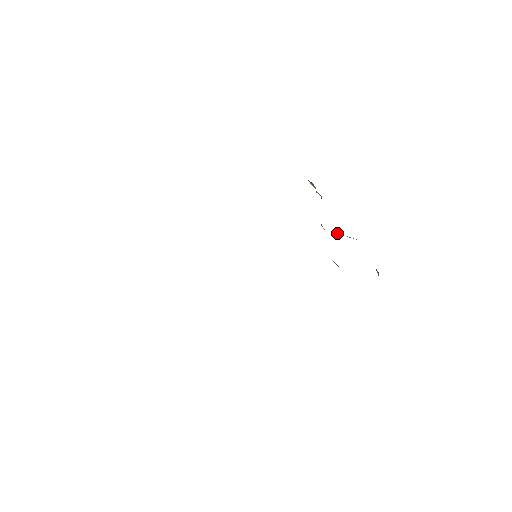
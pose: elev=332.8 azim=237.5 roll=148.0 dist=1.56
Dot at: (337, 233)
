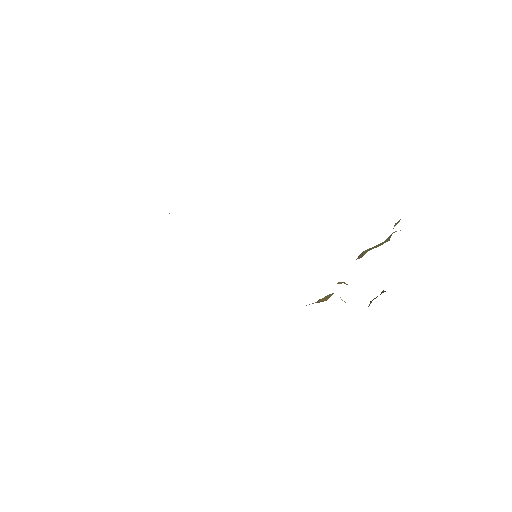
Dot at: occluded
